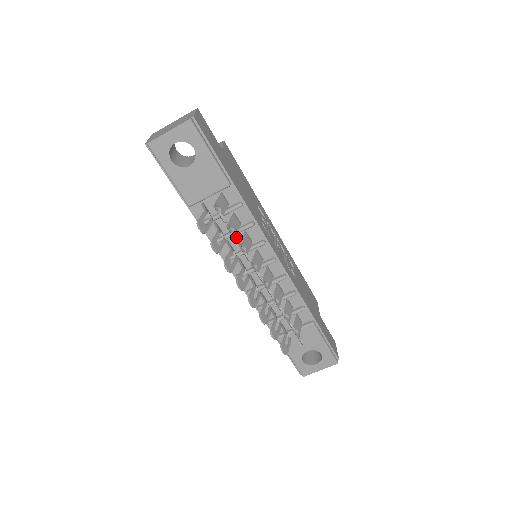
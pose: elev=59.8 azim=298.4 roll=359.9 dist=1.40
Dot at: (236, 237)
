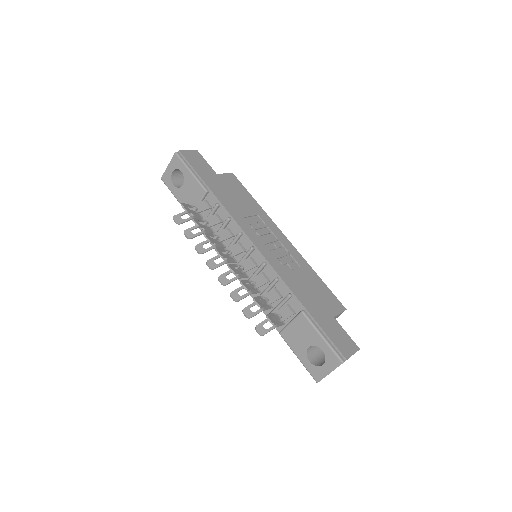
Dot at: (194, 221)
